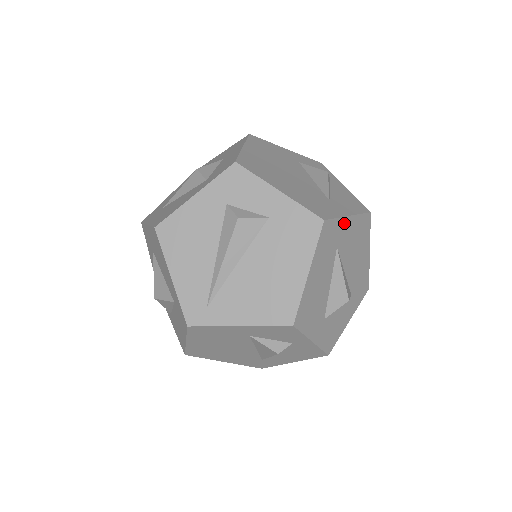
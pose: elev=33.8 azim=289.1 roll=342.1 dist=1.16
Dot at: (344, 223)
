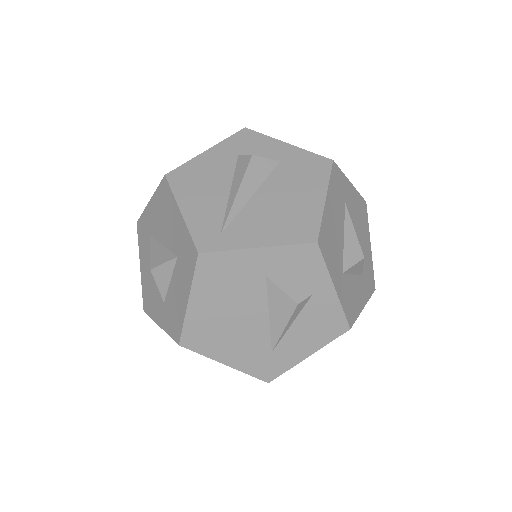
Dot at: (348, 185)
